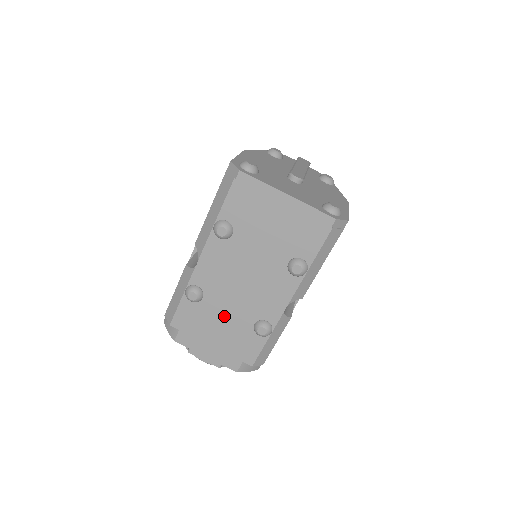
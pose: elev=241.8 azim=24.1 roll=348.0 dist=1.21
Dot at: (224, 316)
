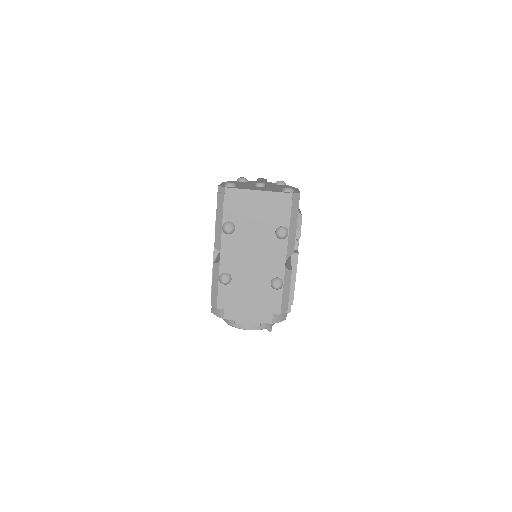
Dot at: (249, 286)
